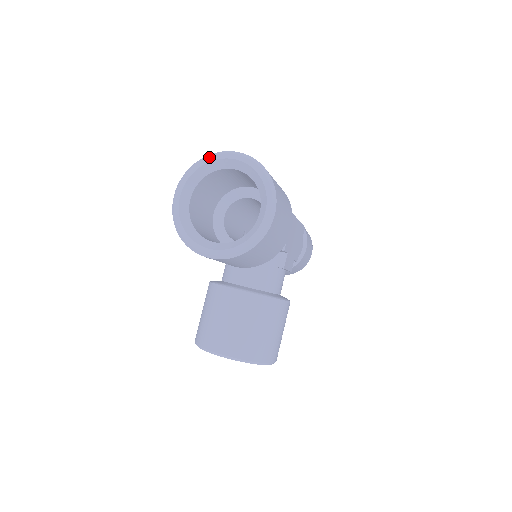
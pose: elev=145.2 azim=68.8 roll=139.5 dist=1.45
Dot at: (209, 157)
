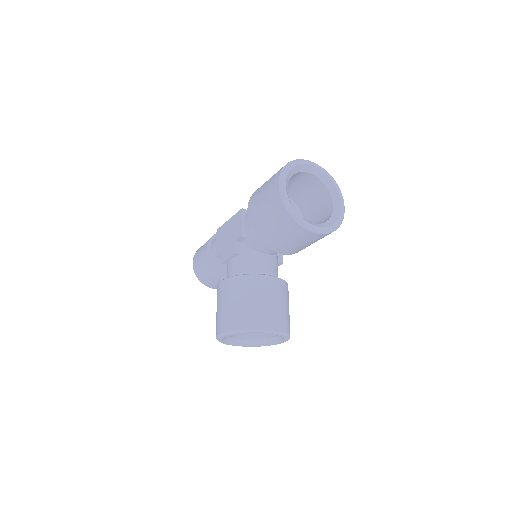
Dot at: (297, 161)
